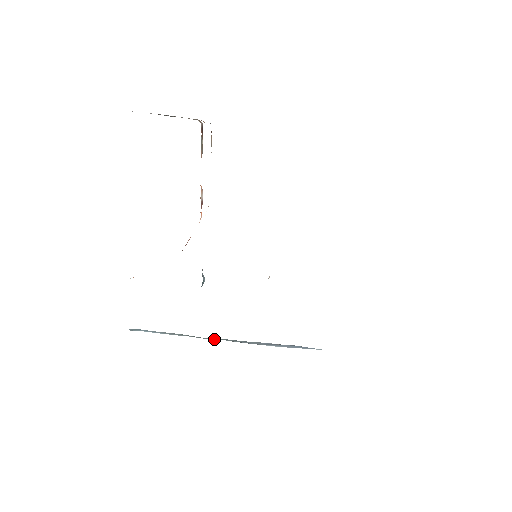
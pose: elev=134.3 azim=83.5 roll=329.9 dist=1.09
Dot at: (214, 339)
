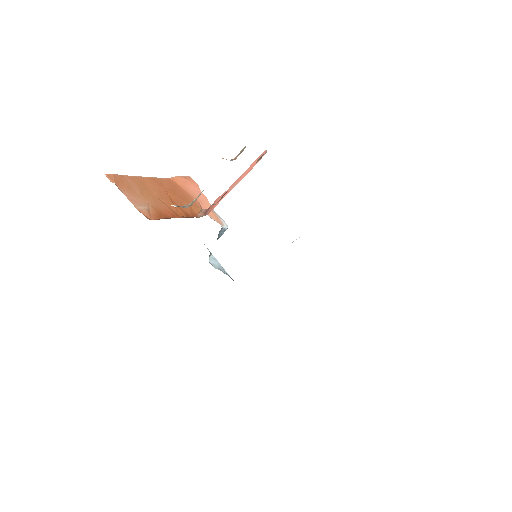
Dot at: occluded
